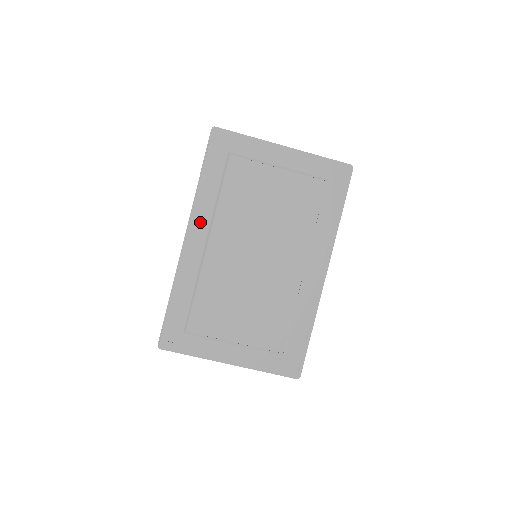
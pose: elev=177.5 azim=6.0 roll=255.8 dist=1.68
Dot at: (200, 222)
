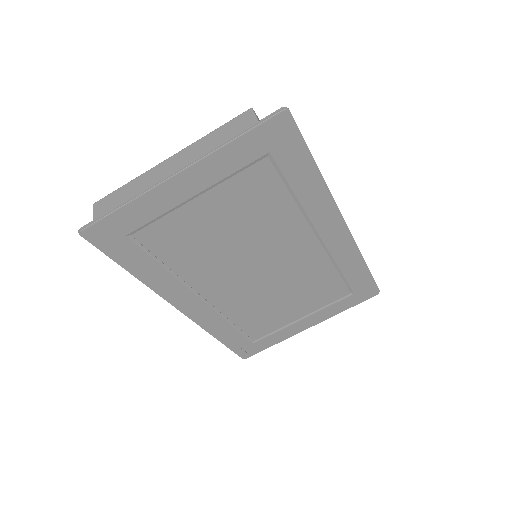
Dot at: (178, 295)
